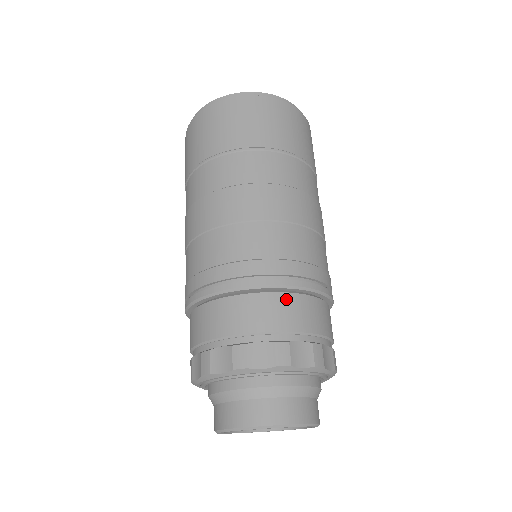
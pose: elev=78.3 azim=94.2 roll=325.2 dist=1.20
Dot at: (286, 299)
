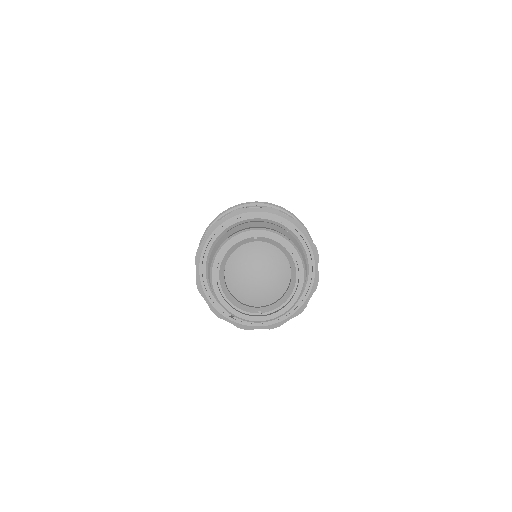
Dot at: occluded
